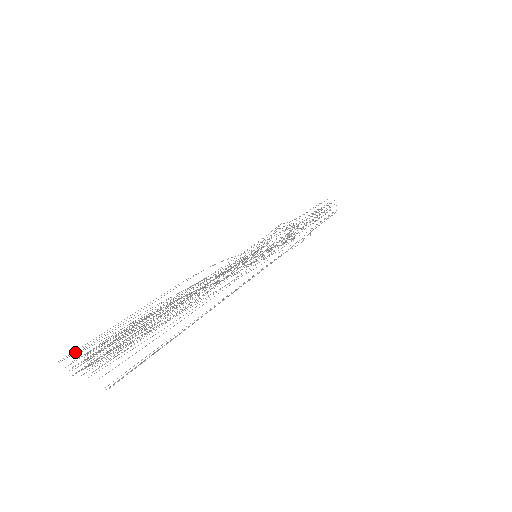
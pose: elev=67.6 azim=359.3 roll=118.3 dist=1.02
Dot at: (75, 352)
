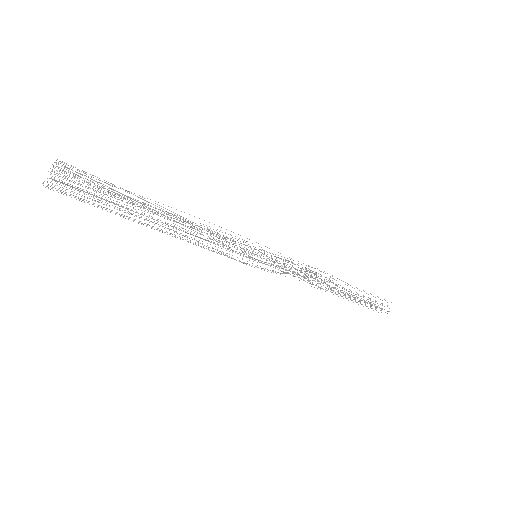
Dot at: (59, 188)
